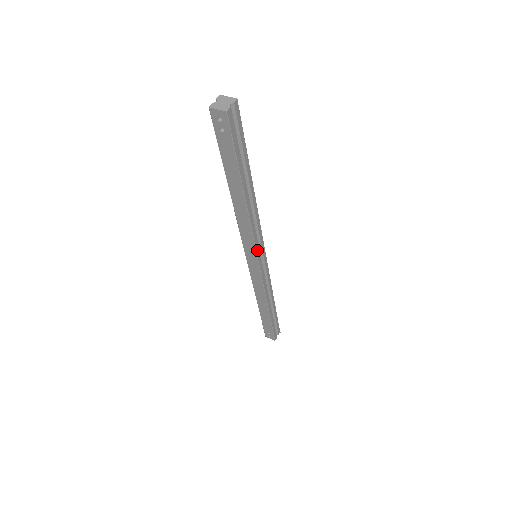
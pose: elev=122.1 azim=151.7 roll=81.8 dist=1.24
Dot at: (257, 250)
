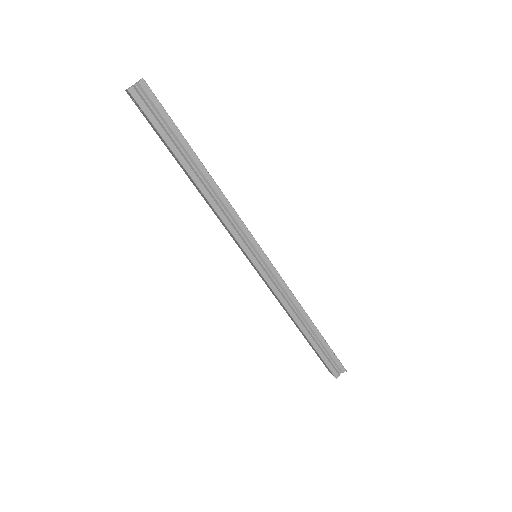
Dot at: (243, 246)
